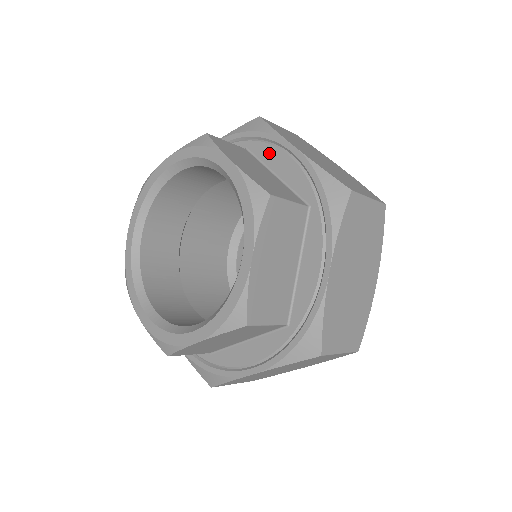
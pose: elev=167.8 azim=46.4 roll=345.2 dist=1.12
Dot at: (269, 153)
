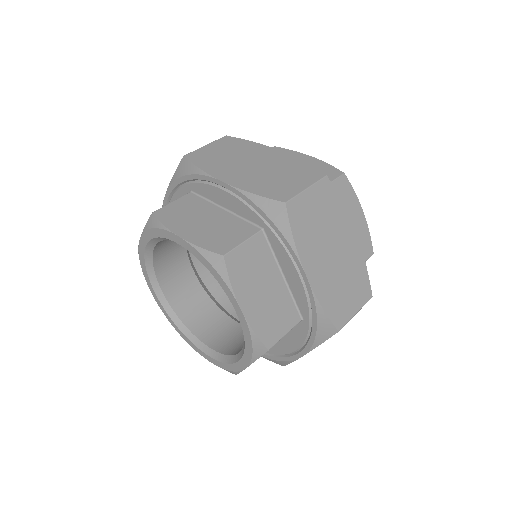
Dot at: (209, 191)
